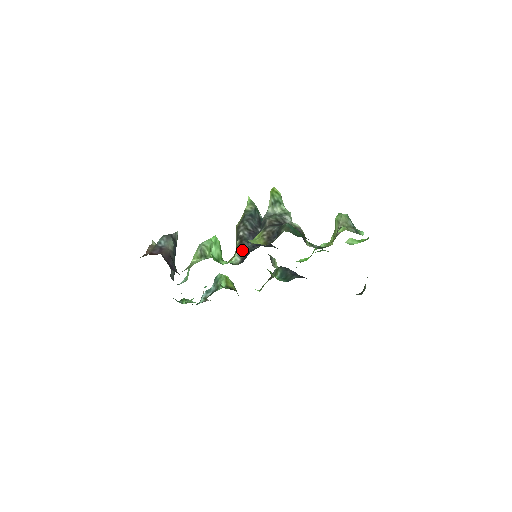
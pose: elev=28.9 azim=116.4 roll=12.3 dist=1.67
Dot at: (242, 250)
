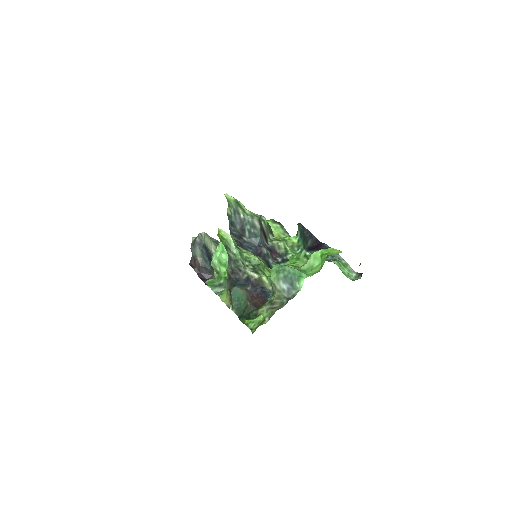
Dot at: occluded
